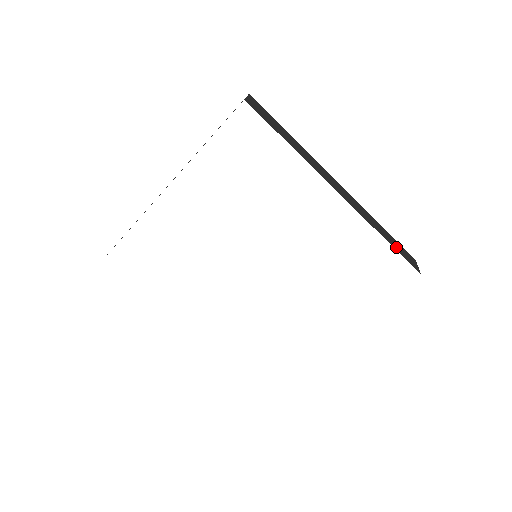
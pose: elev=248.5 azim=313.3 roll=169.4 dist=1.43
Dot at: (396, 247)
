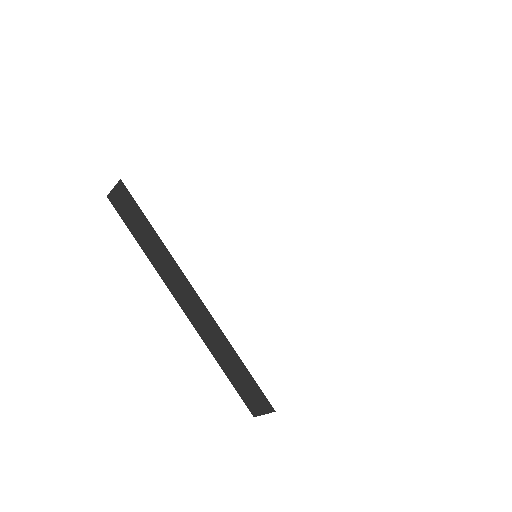
Dot at: occluded
